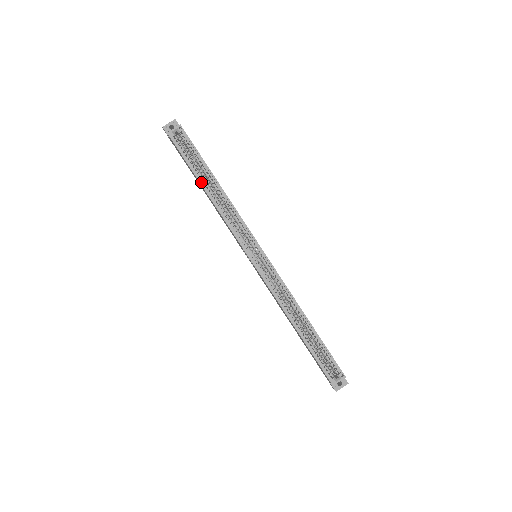
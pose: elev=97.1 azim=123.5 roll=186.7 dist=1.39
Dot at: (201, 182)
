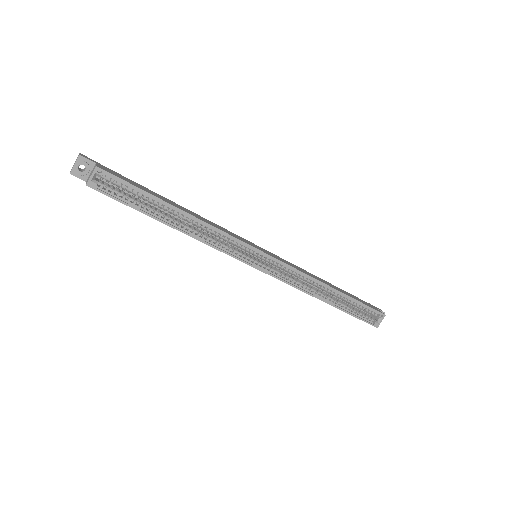
Dot at: (162, 221)
